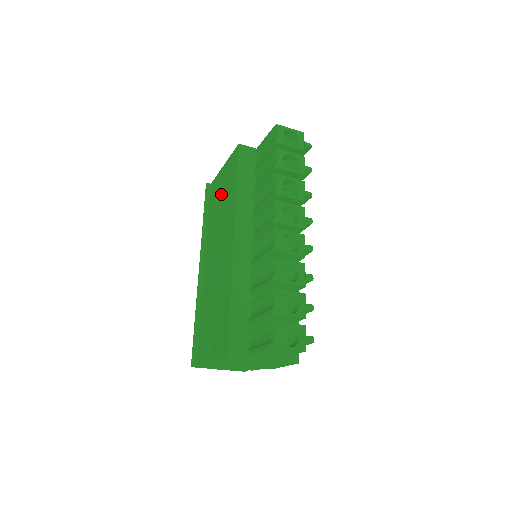
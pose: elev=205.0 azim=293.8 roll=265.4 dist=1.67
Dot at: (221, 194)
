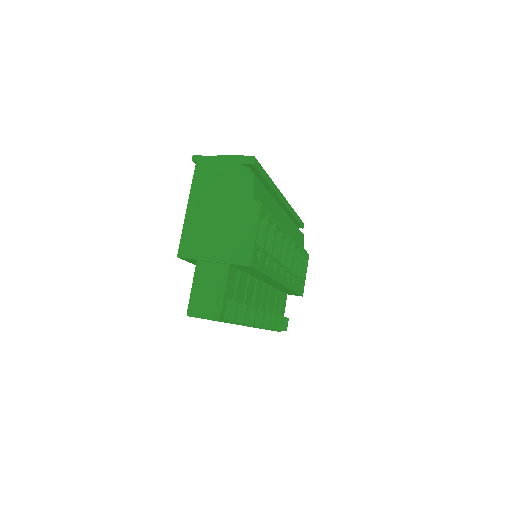
Dot at: occluded
